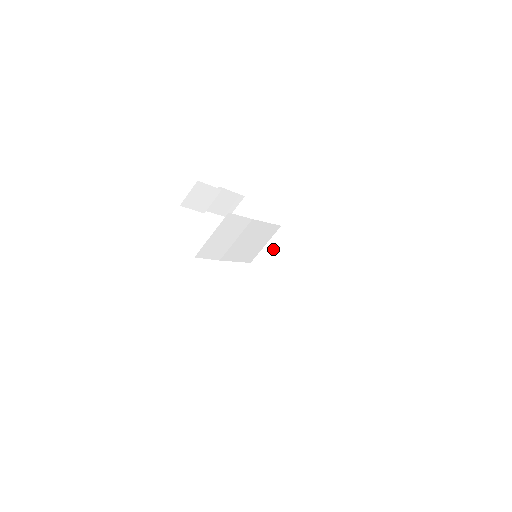
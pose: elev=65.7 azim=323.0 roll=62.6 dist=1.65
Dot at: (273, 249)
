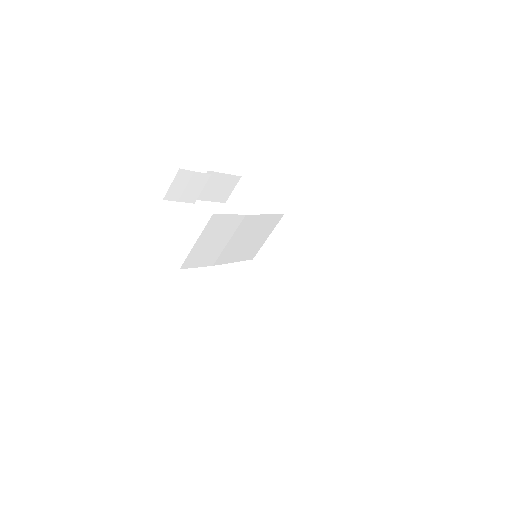
Dot at: (277, 242)
